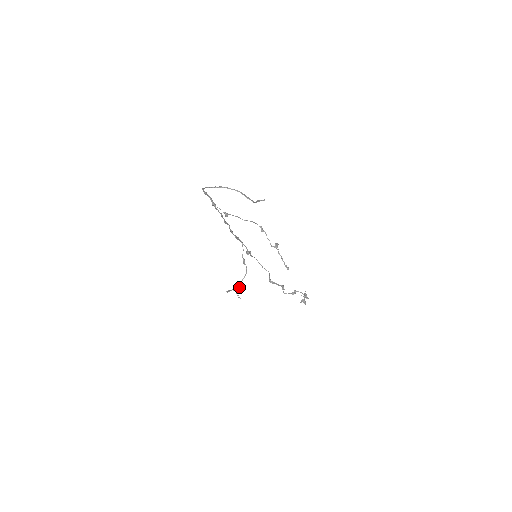
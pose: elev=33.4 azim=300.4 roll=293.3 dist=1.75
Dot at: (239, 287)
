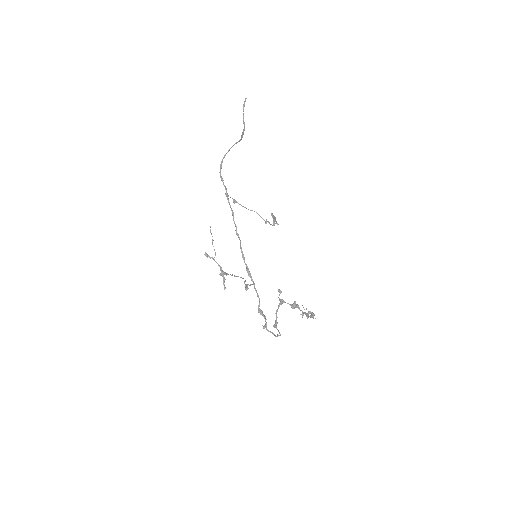
Dot at: (224, 272)
